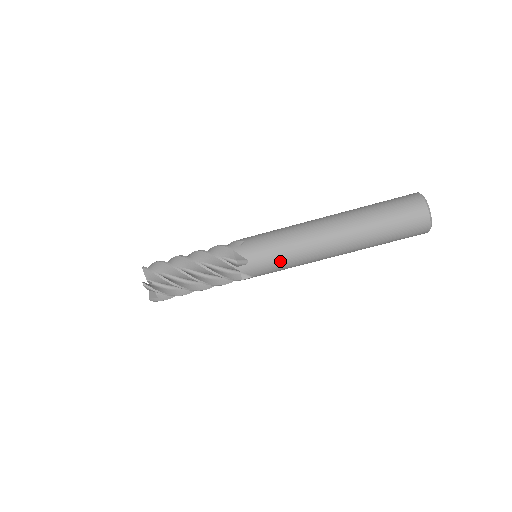
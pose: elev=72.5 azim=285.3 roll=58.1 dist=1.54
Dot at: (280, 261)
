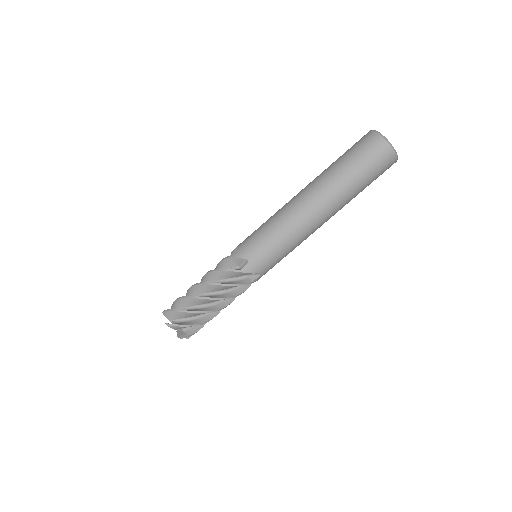
Dot at: (285, 256)
